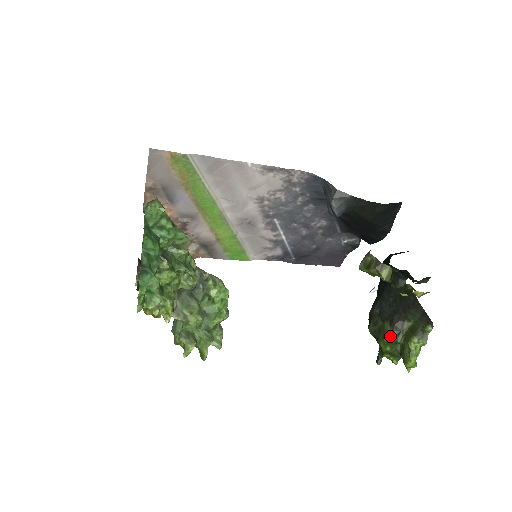
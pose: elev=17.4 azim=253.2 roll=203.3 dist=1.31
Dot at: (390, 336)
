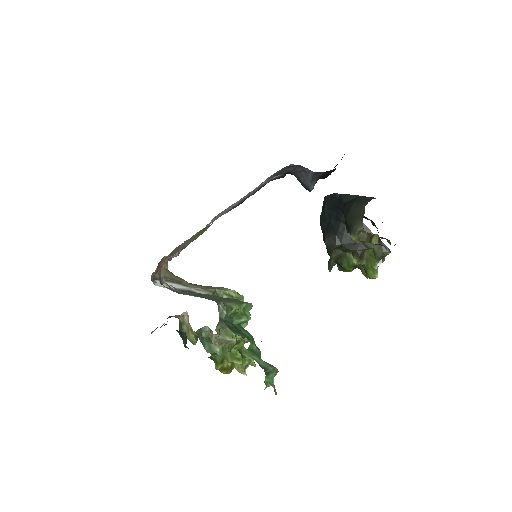
Dot at: (356, 263)
